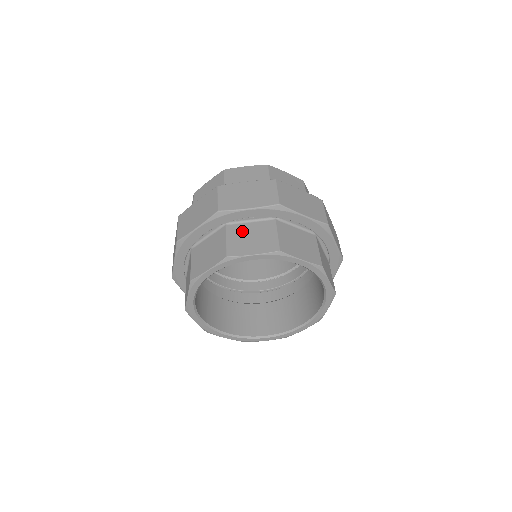
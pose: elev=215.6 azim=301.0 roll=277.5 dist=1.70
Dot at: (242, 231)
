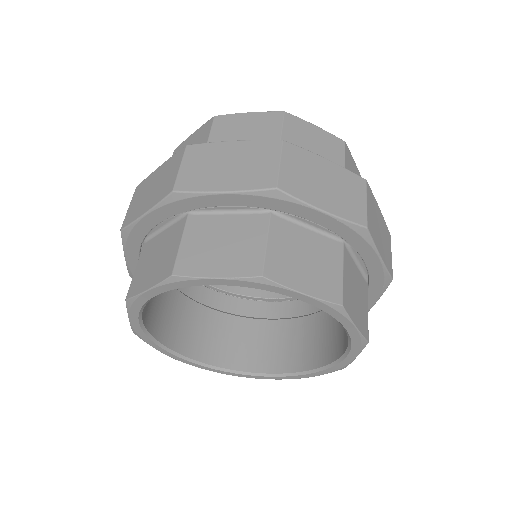
Dot at: (294, 239)
